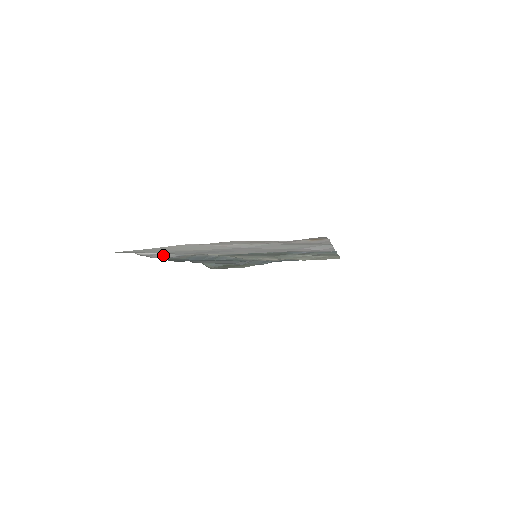
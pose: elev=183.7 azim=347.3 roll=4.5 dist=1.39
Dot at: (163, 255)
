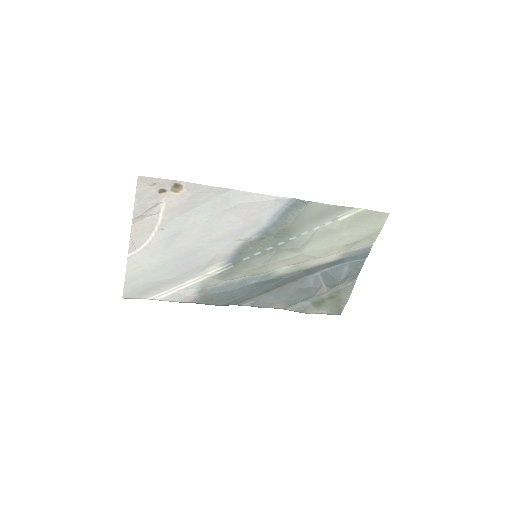
Dot at: (180, 294)
